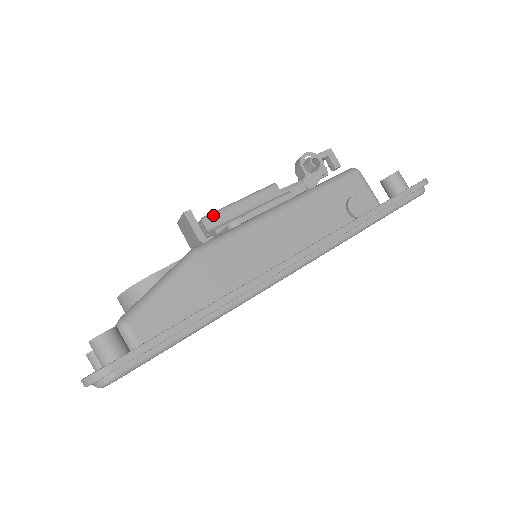
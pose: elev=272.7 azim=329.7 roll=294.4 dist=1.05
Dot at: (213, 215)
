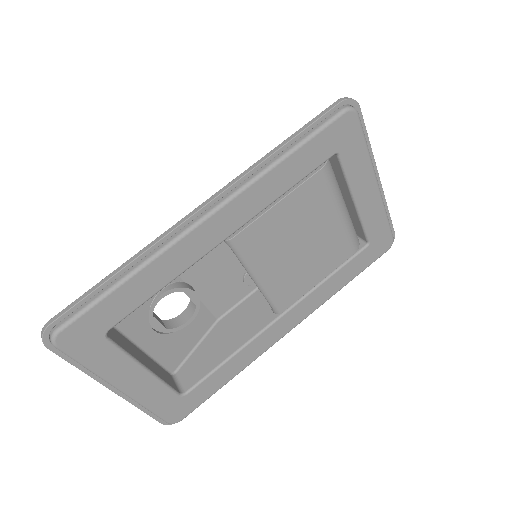
Dot at: occluded
